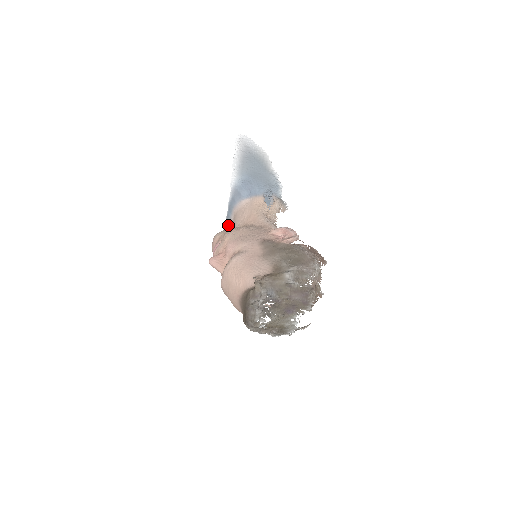
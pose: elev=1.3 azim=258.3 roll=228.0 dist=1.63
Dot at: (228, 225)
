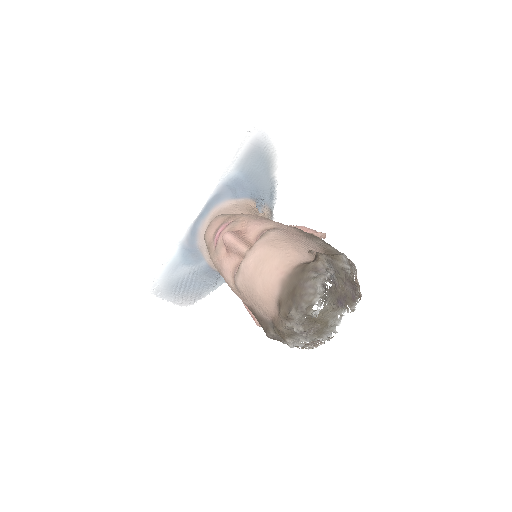
Dot at: (195, 228)
